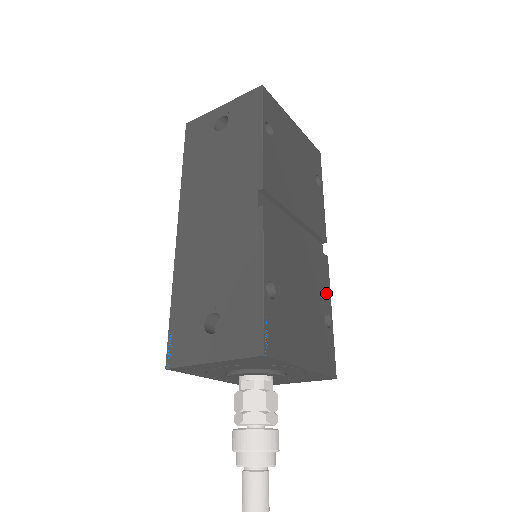
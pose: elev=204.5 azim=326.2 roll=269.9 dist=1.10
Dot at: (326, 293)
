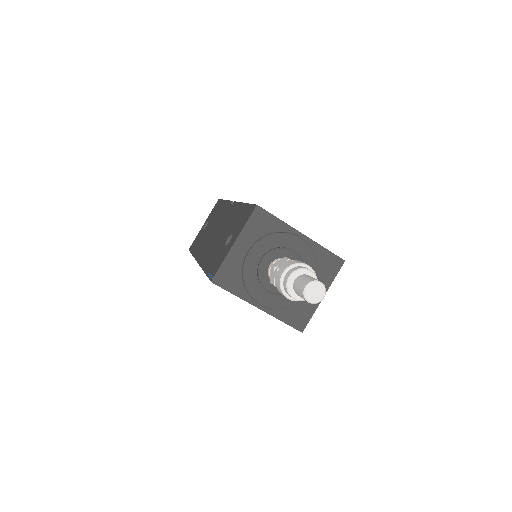
Dot at: occluded
